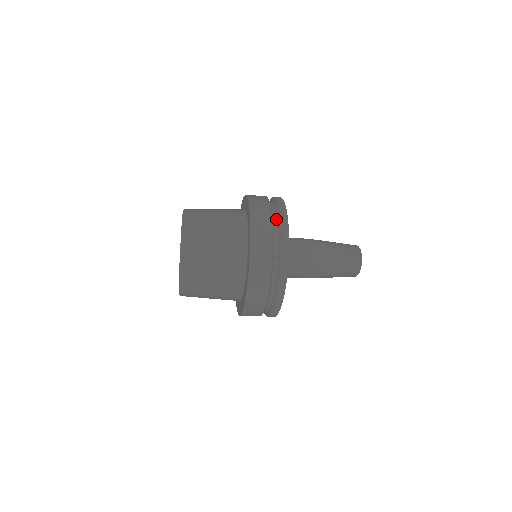
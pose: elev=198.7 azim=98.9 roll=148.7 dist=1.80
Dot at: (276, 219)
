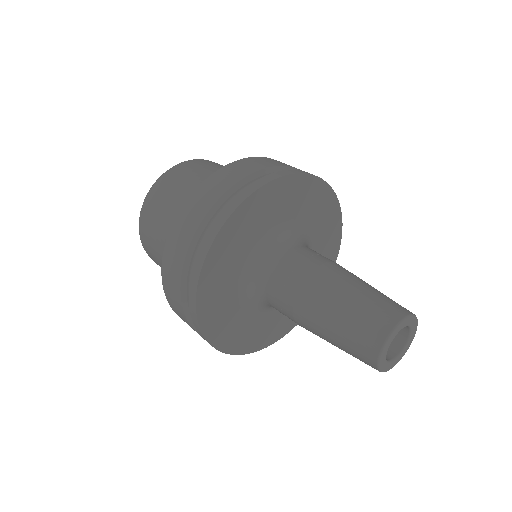
Dot at: occluded
